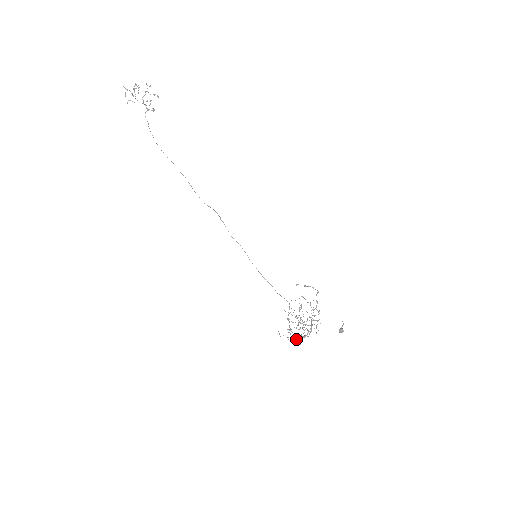
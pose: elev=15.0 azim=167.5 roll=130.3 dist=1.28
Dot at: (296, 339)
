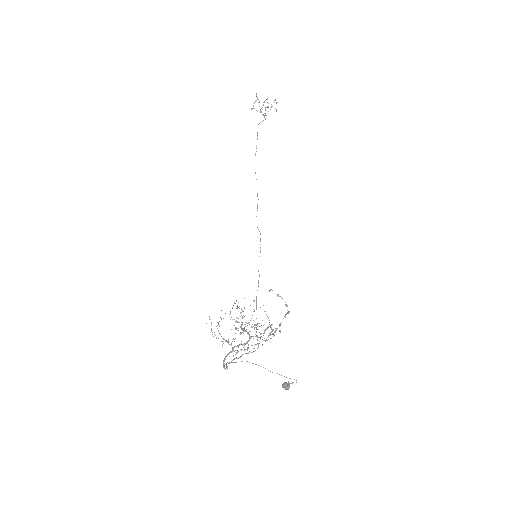
Dot at: occluded
